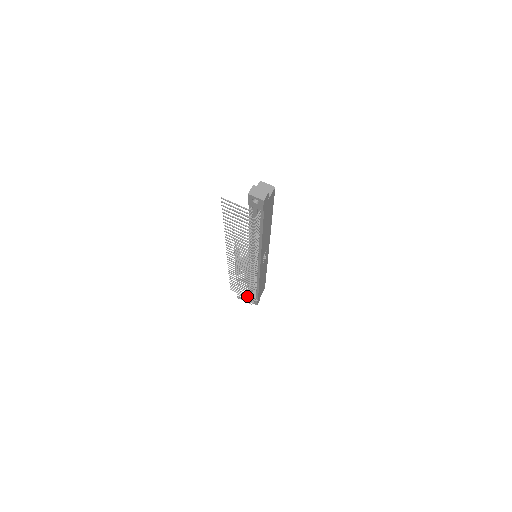
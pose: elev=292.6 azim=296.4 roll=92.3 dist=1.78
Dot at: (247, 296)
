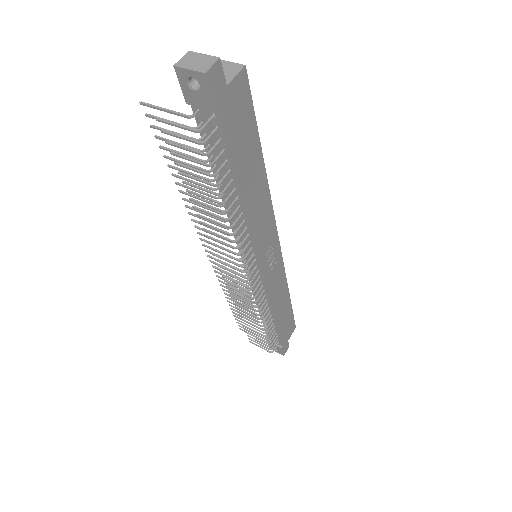
Dot at: (260, 337)
